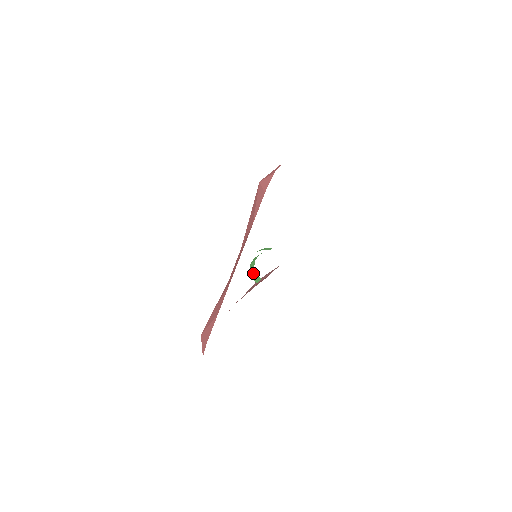
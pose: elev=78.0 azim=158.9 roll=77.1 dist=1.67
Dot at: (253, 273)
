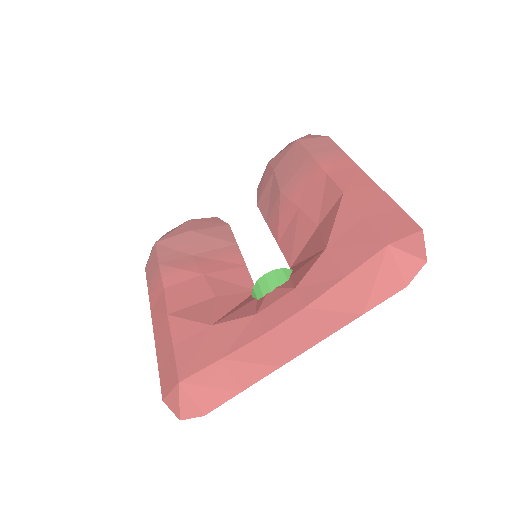
Dot at: occluded
